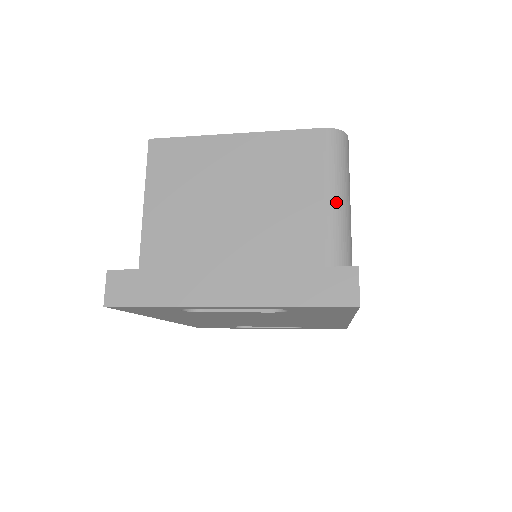
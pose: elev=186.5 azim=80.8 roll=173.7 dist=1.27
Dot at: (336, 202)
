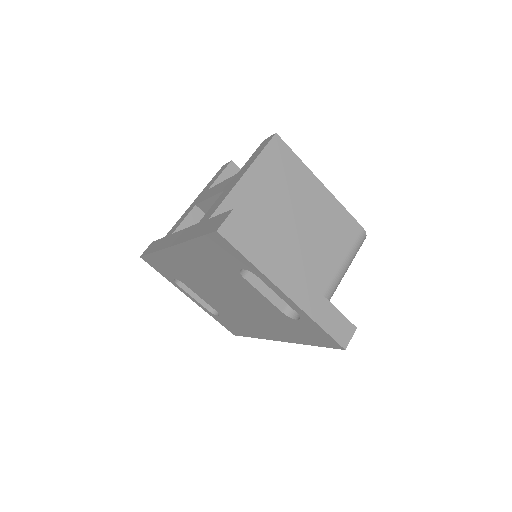
Dot at: (342, 274)
